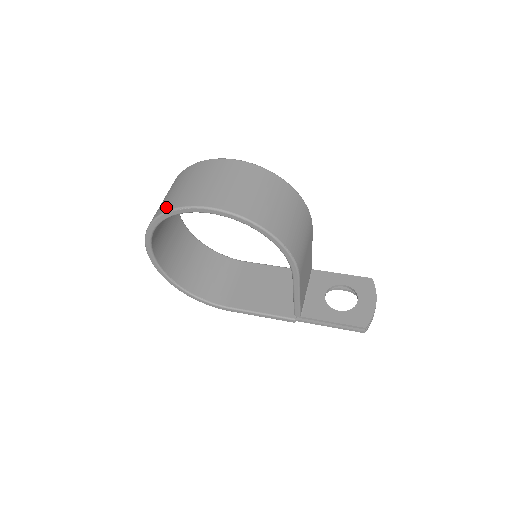
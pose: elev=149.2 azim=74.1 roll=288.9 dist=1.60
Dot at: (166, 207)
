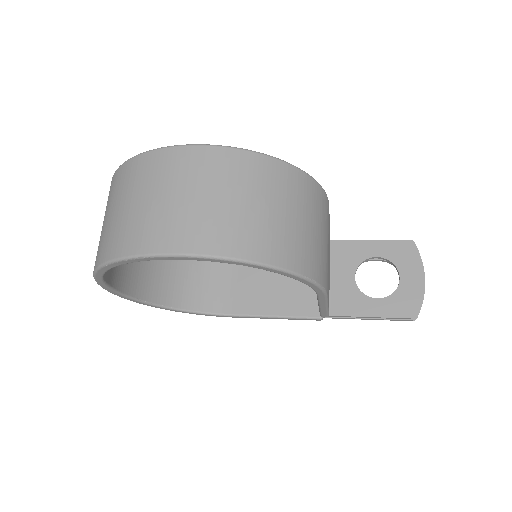
Dot at: (110, 250)
